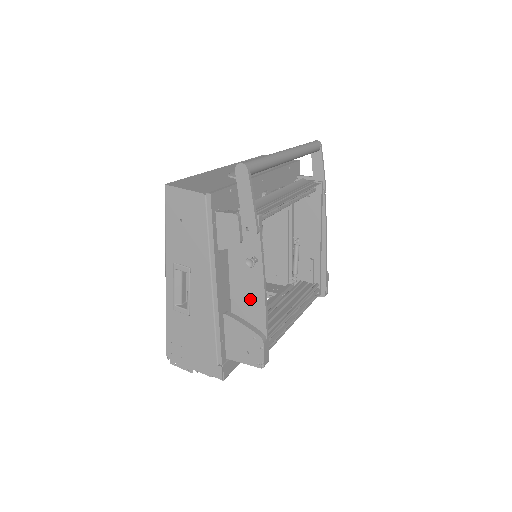
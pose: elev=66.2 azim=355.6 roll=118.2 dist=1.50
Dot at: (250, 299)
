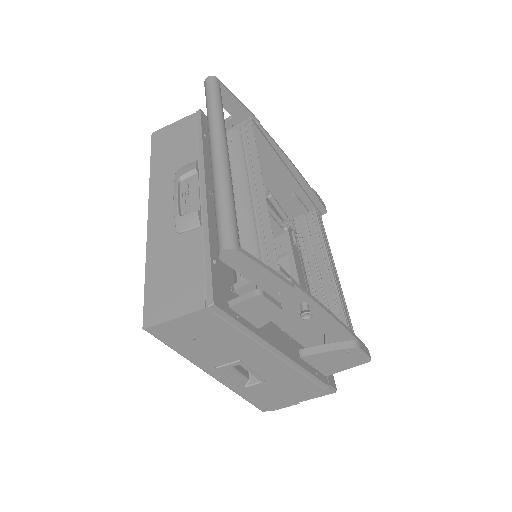
Dot at: (320, 330)
